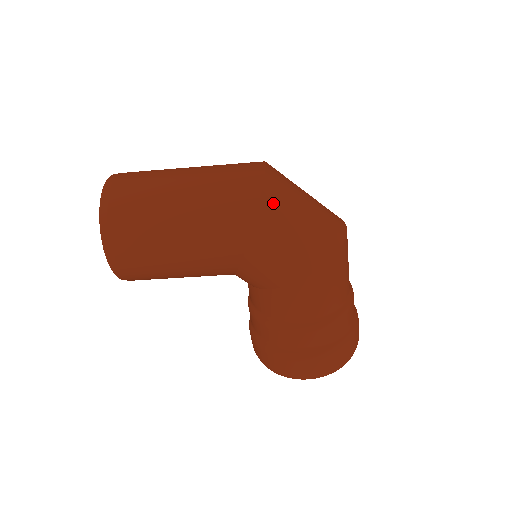
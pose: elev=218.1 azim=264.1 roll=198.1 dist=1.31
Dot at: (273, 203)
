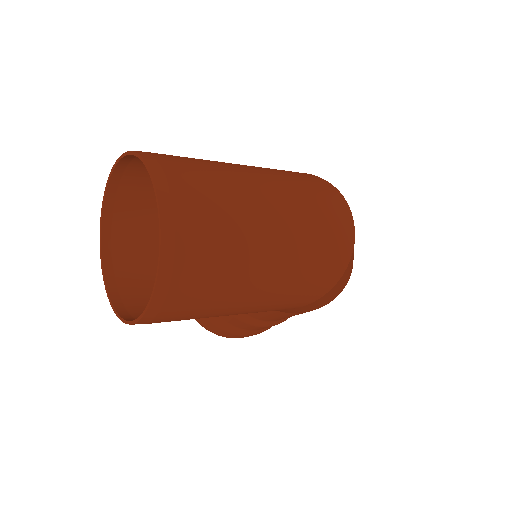
Dot at: occluded
